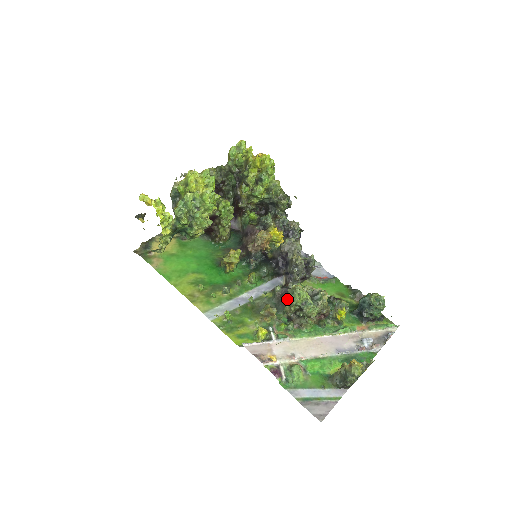
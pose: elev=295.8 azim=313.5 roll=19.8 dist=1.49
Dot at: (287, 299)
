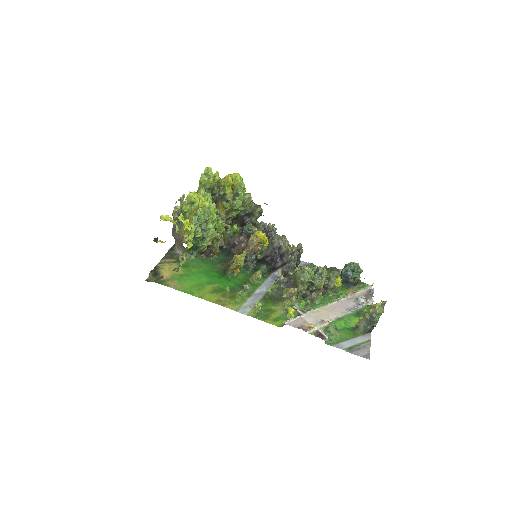
Dot at: (299, 279)
